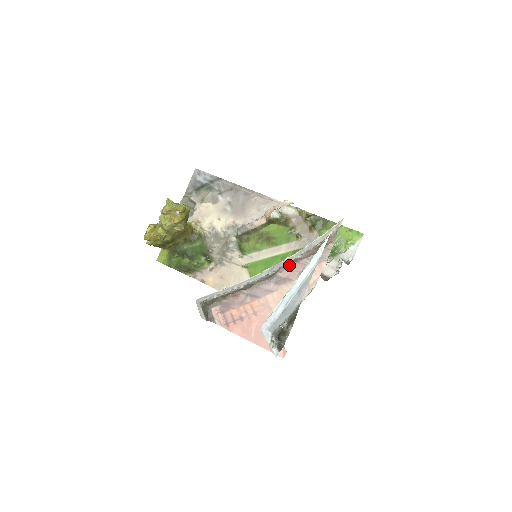
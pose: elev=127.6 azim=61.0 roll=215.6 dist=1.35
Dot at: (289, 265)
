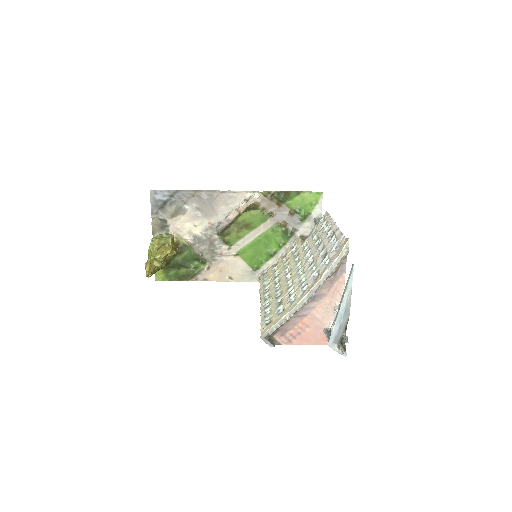
Dot at: (320, 286)
